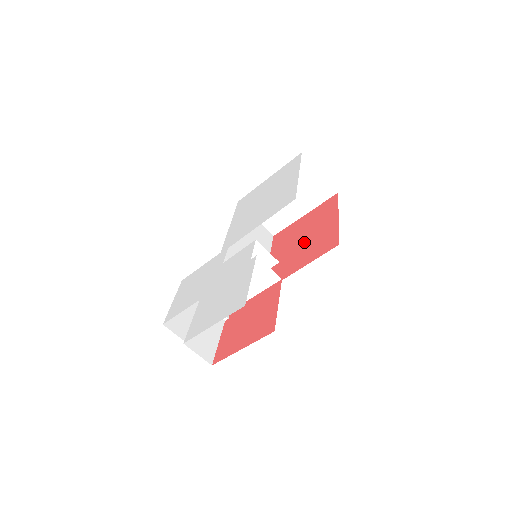
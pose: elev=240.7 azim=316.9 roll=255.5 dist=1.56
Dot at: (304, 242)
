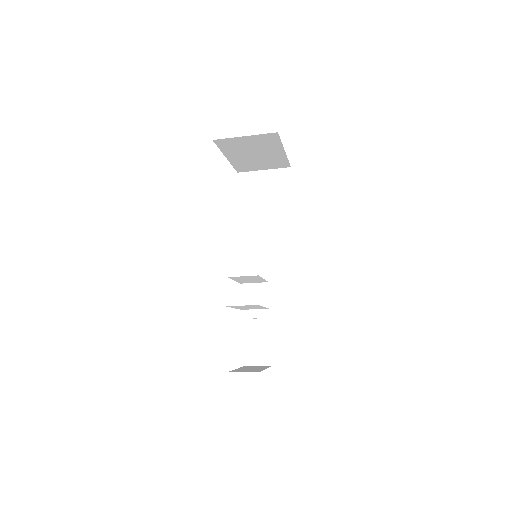
Dot at: occluded
